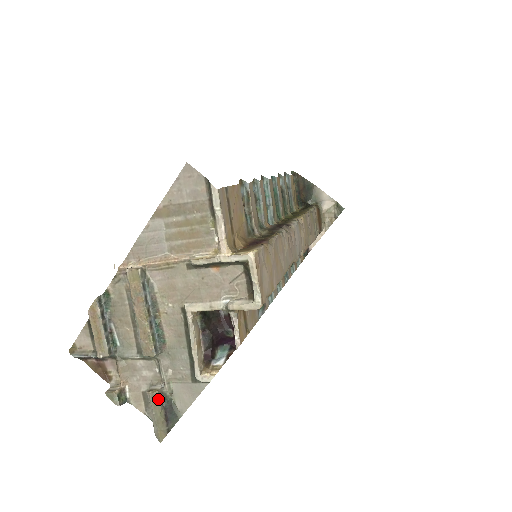
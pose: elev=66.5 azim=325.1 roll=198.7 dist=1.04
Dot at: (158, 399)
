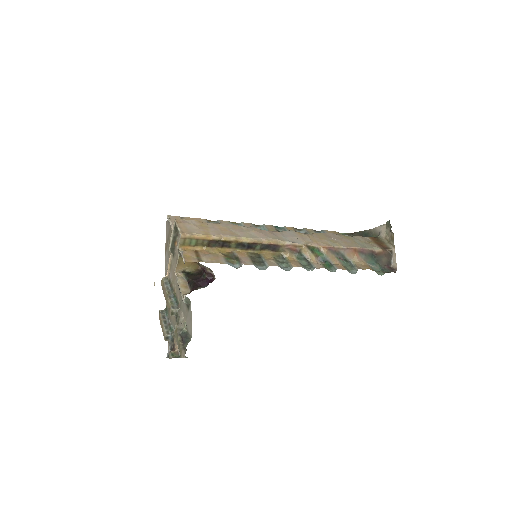
Dot at: (177, 332)
